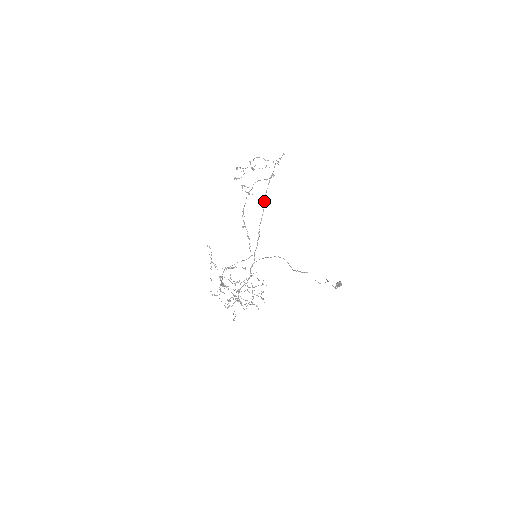
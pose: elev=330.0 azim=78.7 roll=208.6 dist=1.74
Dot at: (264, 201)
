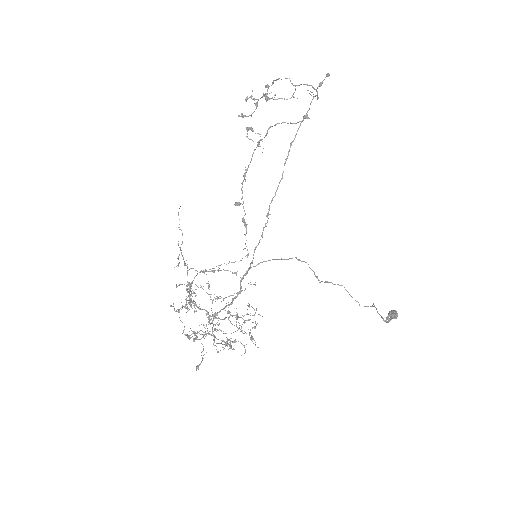
Dot at: (285, 161)
